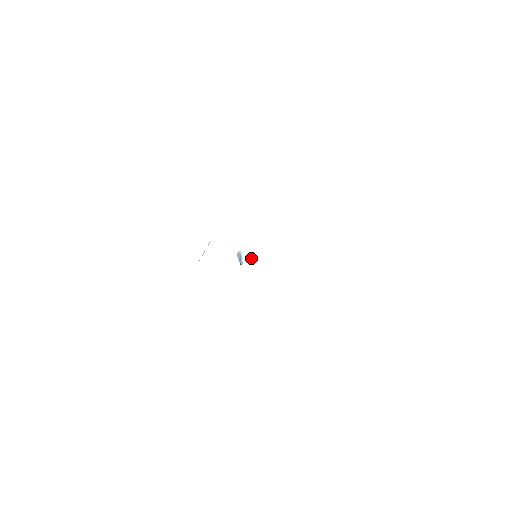
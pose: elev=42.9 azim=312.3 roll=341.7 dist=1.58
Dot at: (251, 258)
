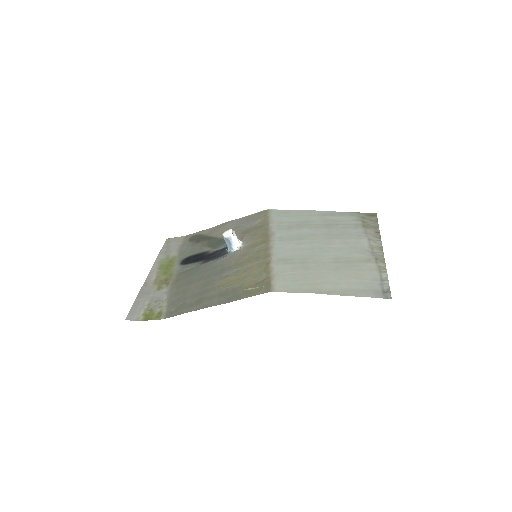
Dot at: (243, 245)
